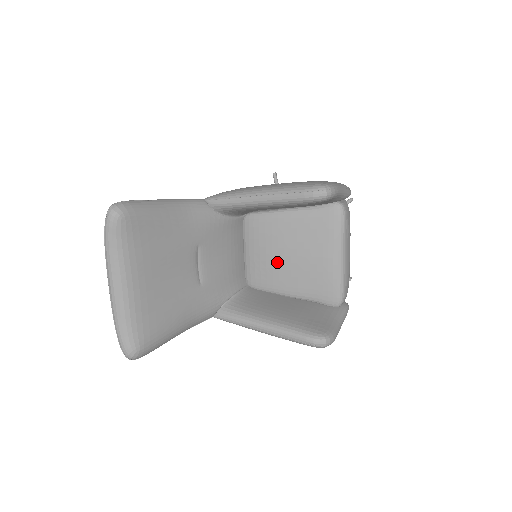
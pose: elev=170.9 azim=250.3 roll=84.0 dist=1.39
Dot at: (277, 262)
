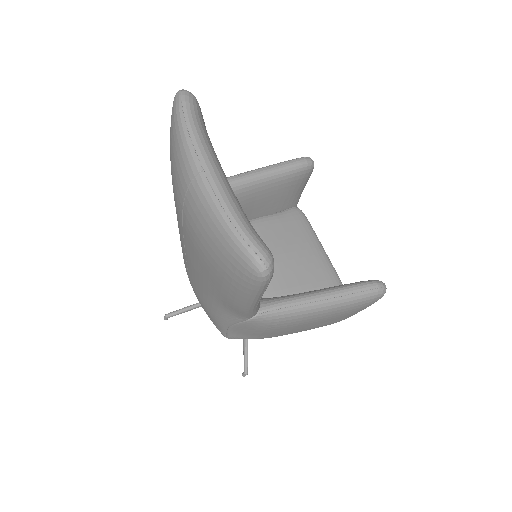
Dot at: (275, 263)
